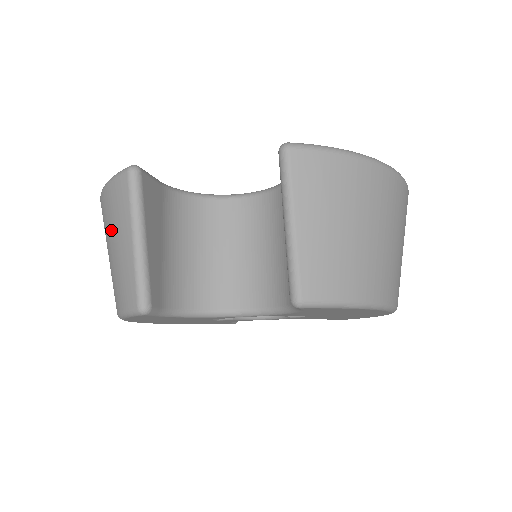
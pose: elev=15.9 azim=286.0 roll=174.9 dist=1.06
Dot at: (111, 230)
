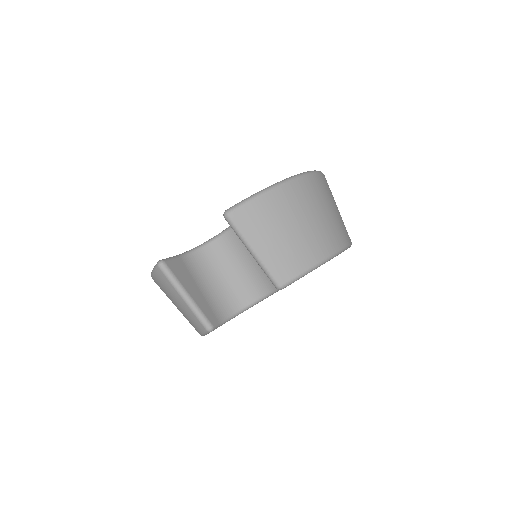
Dot at: (169, 296)
